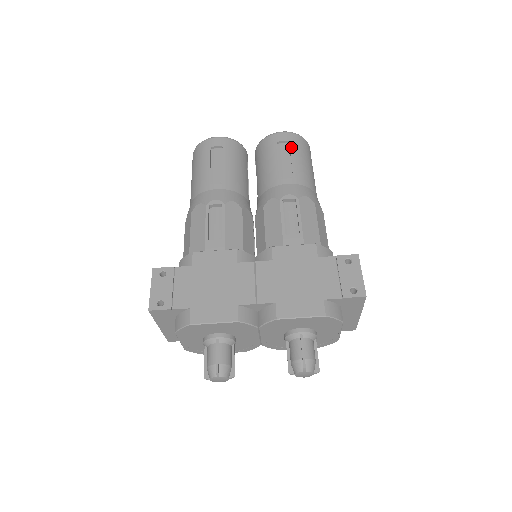
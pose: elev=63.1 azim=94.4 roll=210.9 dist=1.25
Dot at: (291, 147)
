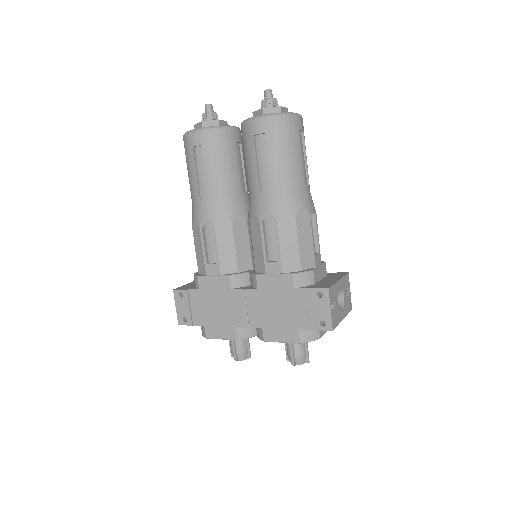
Dot at: (268, 142)
